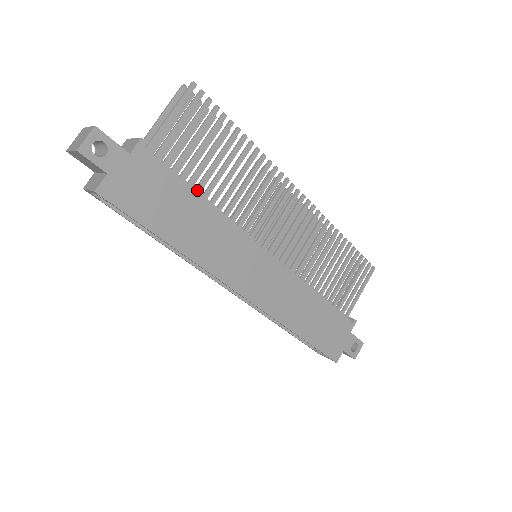
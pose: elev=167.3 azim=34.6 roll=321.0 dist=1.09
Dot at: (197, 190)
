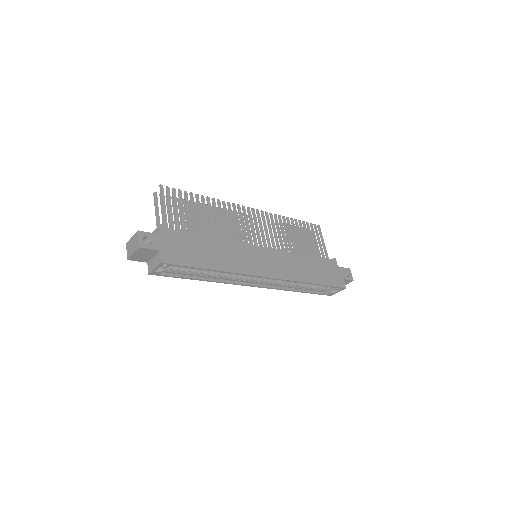
Dot at: occluded
